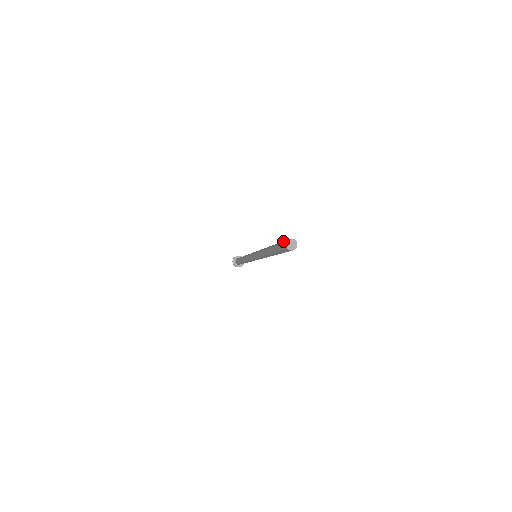
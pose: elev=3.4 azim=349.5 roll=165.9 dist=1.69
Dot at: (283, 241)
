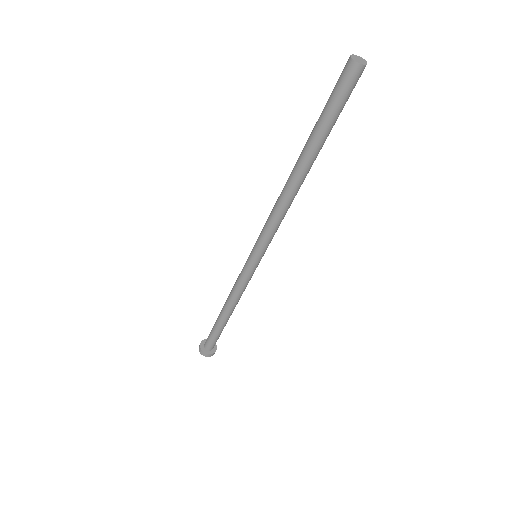
Dot at: (336, 83)
